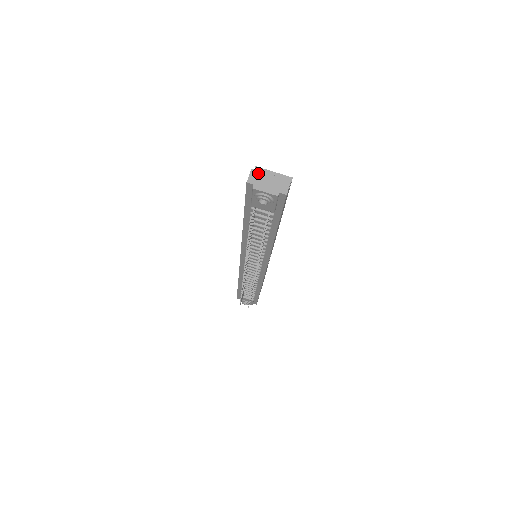
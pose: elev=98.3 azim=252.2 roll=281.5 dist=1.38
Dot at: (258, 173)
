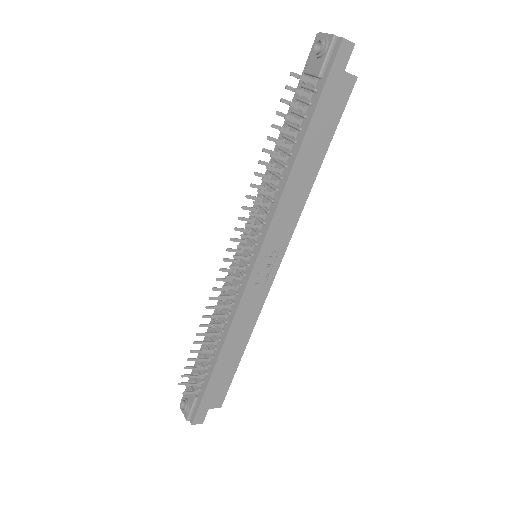
Dot at: occluded
